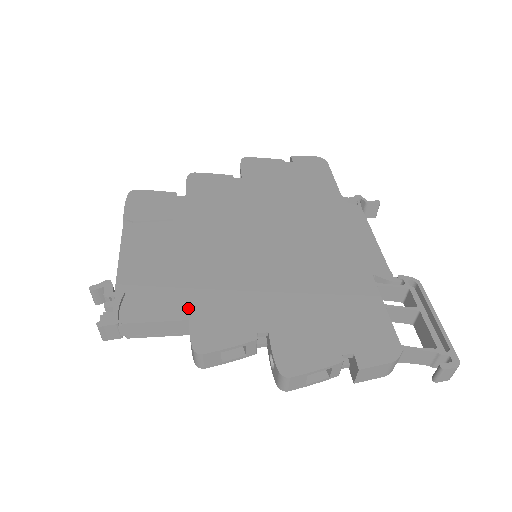
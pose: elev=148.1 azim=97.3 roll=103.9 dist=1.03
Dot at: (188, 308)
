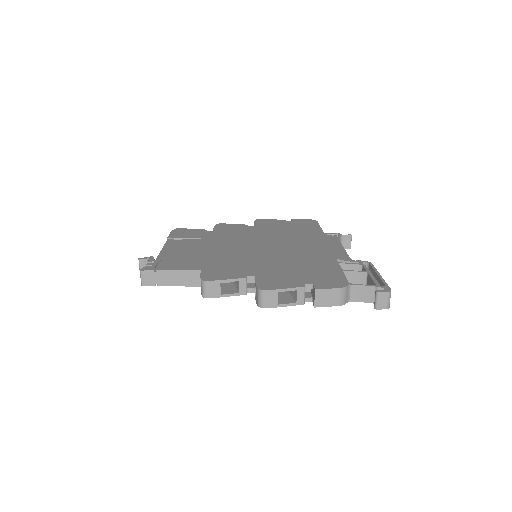
Dot at: (202, 266)
